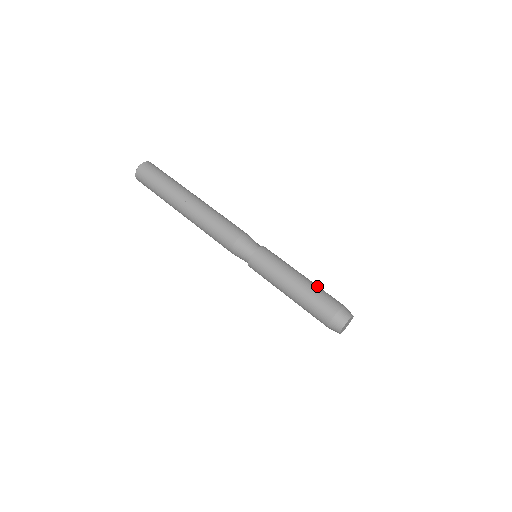
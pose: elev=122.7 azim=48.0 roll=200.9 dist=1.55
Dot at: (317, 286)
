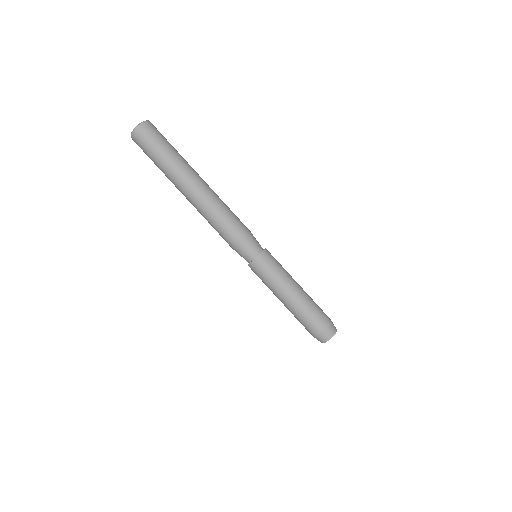
Dot at: (307, 303)
